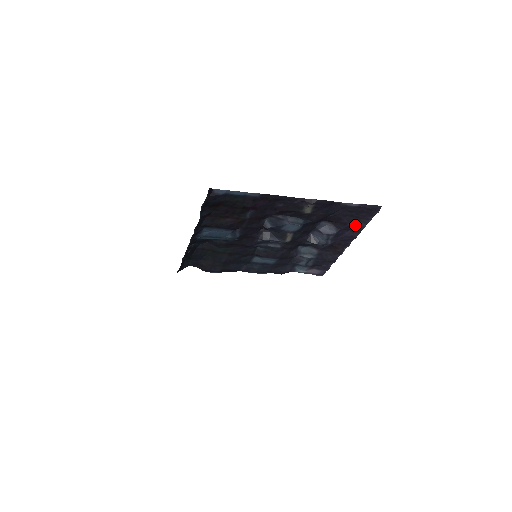
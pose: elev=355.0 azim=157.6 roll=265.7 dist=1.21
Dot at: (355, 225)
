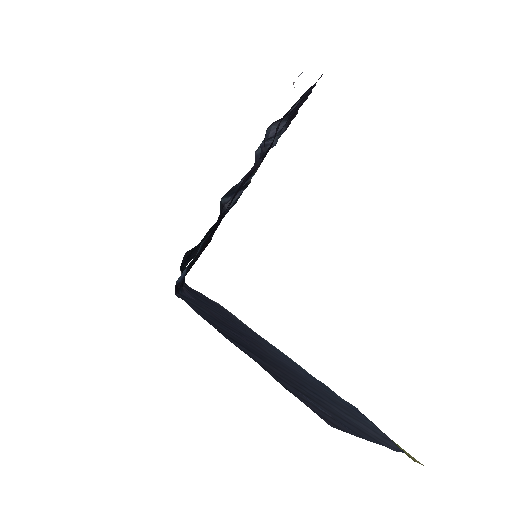
Dot at: occluded
